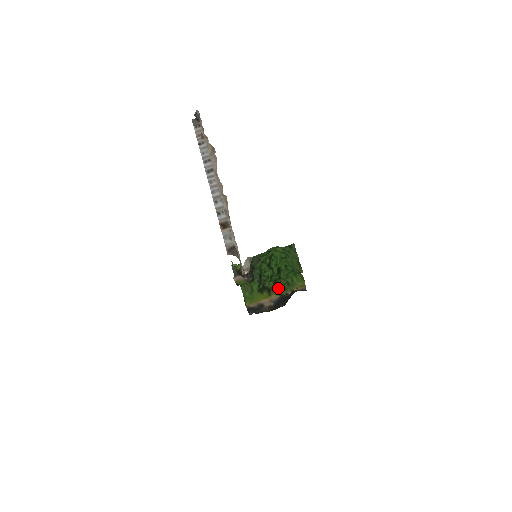
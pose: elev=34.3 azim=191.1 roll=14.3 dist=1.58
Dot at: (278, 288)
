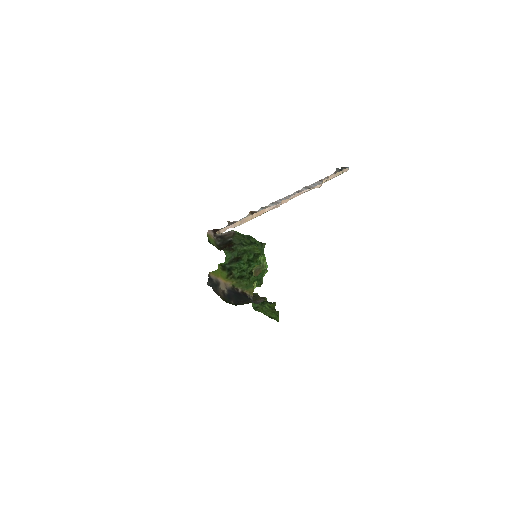
Dot at: (239, 282)
